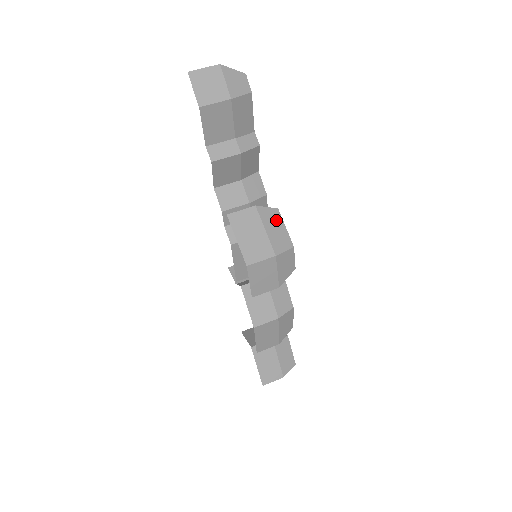
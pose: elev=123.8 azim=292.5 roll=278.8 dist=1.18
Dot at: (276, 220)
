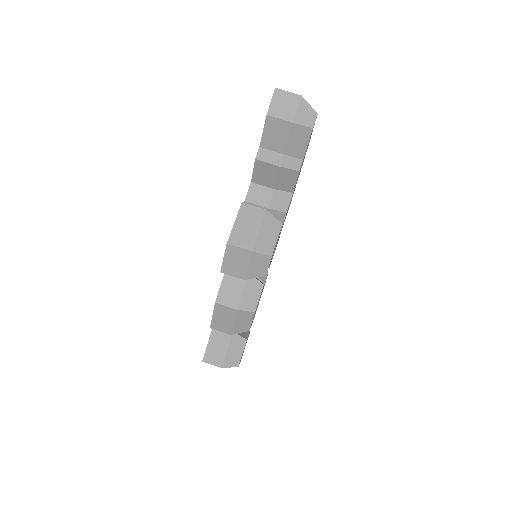
Dot at: (274, 230)
